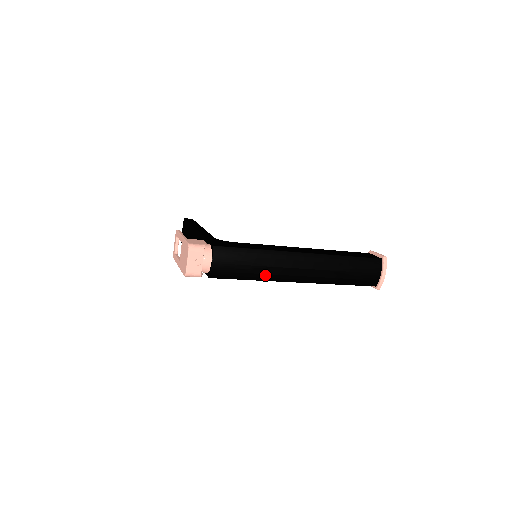
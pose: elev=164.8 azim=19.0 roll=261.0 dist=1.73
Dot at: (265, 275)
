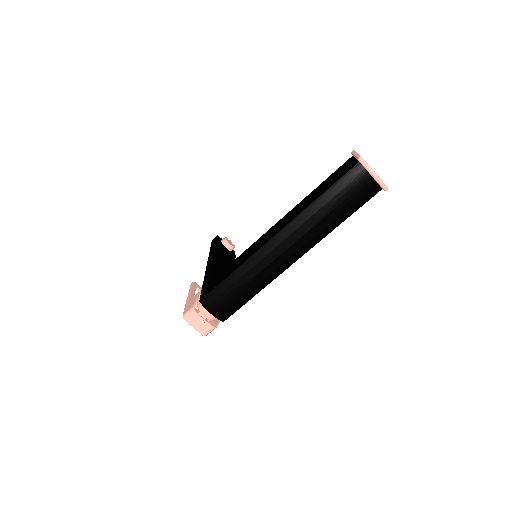
Dot at: (261, 283)
